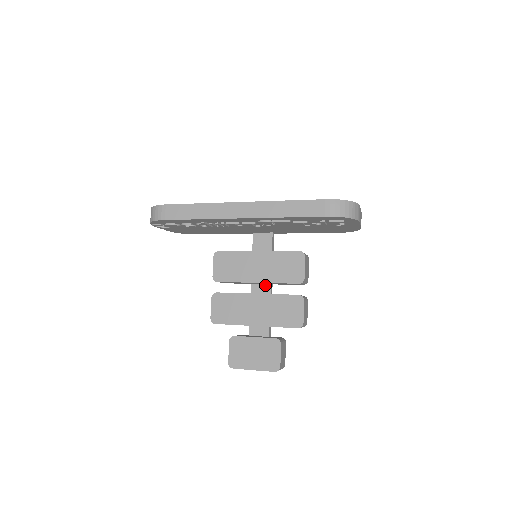
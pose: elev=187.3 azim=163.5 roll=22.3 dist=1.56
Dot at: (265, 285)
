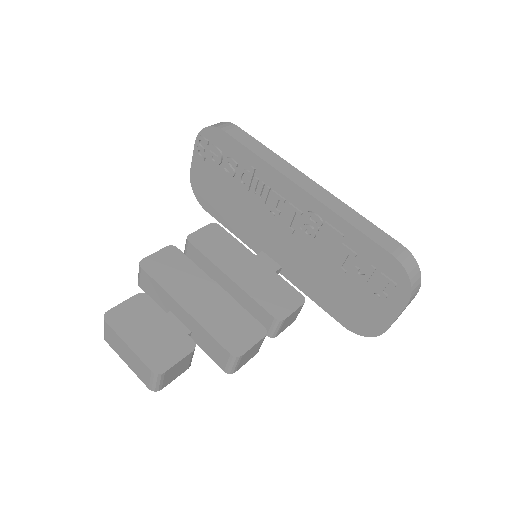
Dot at: occluded
